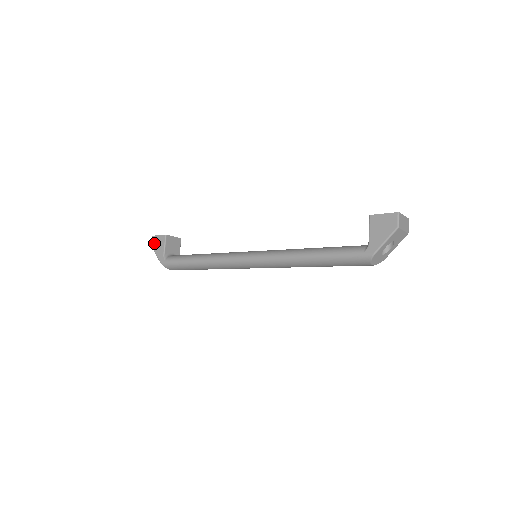
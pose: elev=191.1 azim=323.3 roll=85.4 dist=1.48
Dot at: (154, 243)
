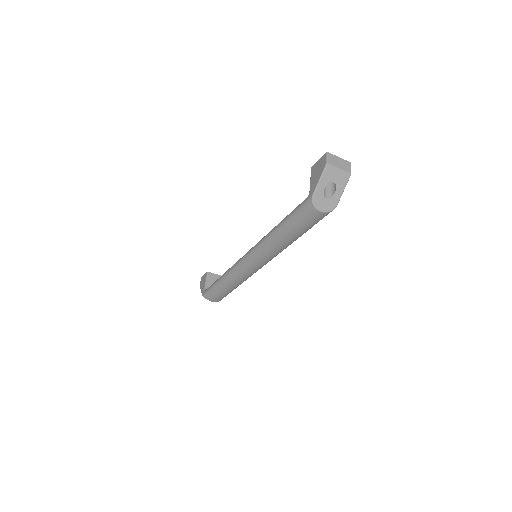
Dot at: (201, 282)
